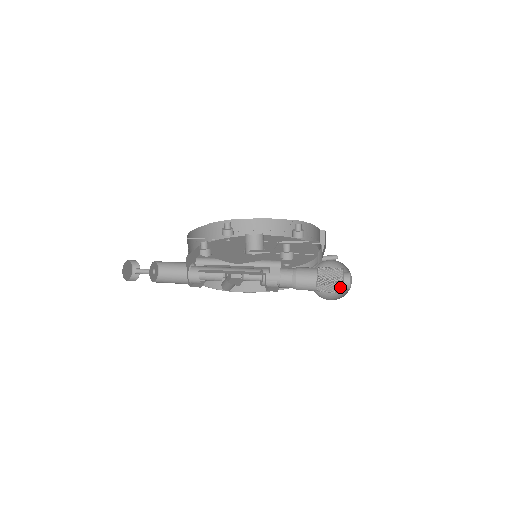
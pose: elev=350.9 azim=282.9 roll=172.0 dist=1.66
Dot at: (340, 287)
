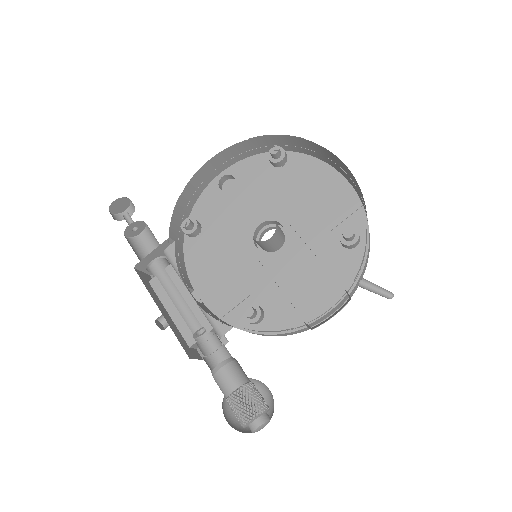
Dot at: occluded
